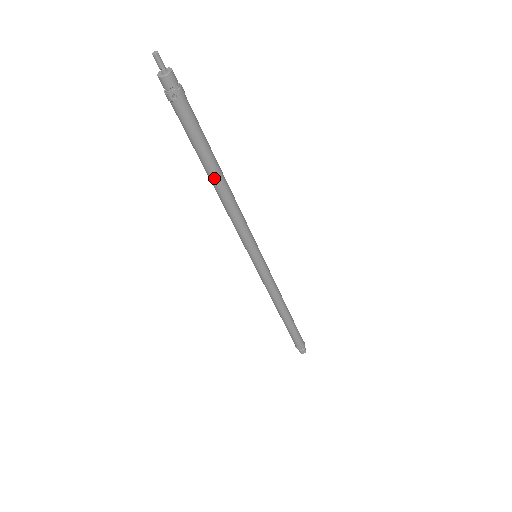
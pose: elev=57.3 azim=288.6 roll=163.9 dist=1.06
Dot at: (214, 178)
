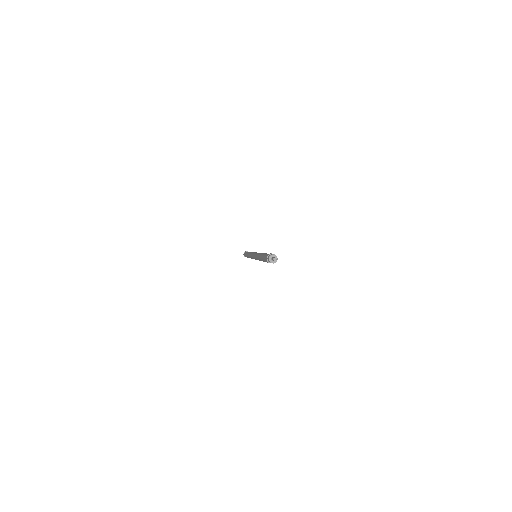
Dot at: occluded
